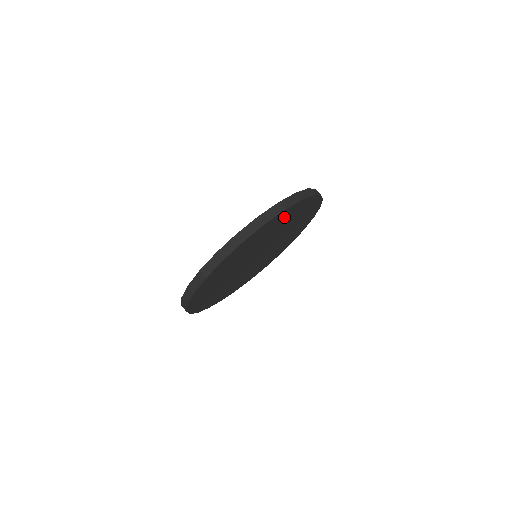
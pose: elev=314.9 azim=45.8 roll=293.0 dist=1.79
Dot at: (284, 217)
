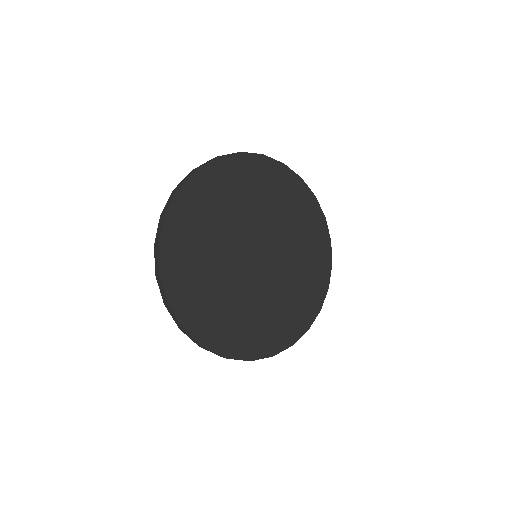
Dot at: (269, 178)
